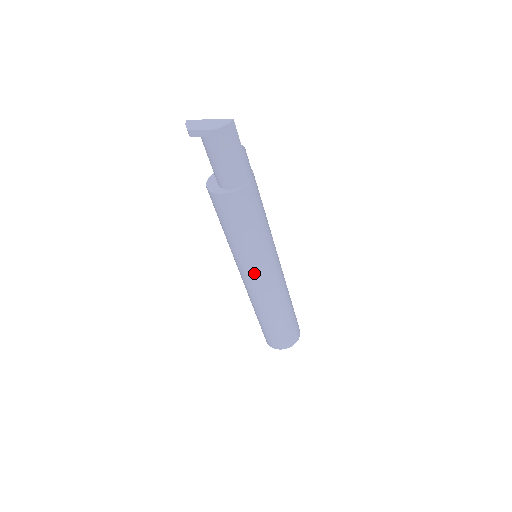
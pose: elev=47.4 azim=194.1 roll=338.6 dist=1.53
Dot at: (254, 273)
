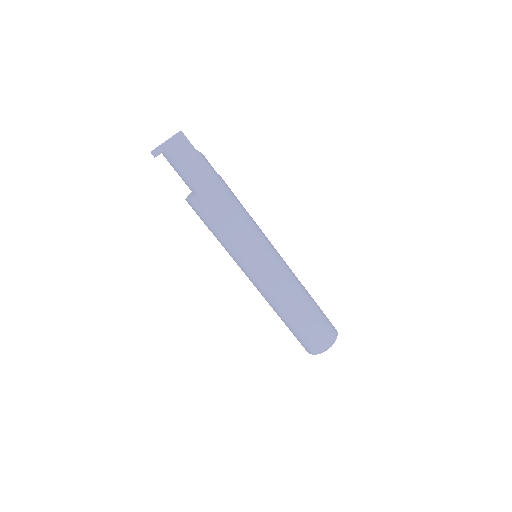
Dot at: (255, 268)
